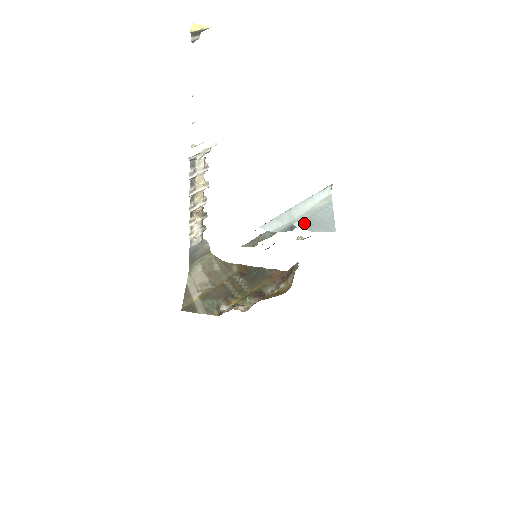
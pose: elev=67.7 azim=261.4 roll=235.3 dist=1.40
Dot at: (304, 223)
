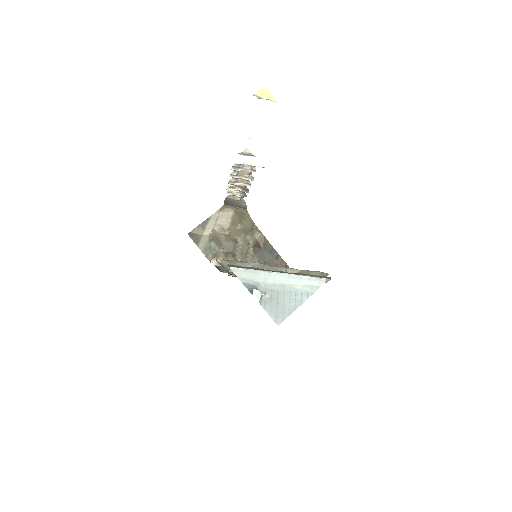
Dot at: (267, 294)
